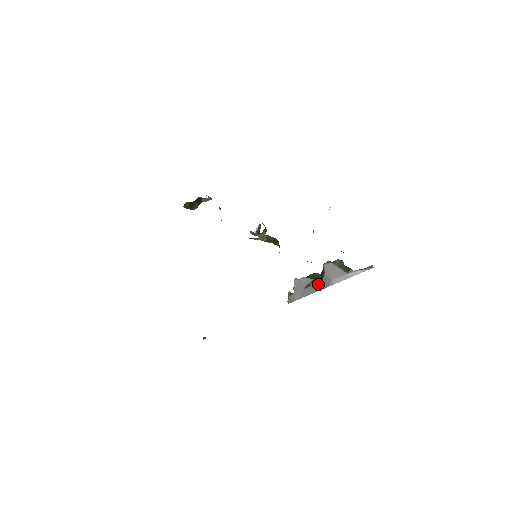
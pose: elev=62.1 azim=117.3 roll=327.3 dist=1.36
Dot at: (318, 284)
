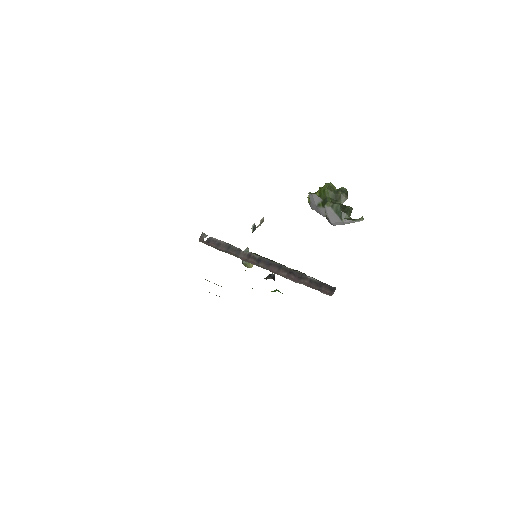
Dot at: occluded
